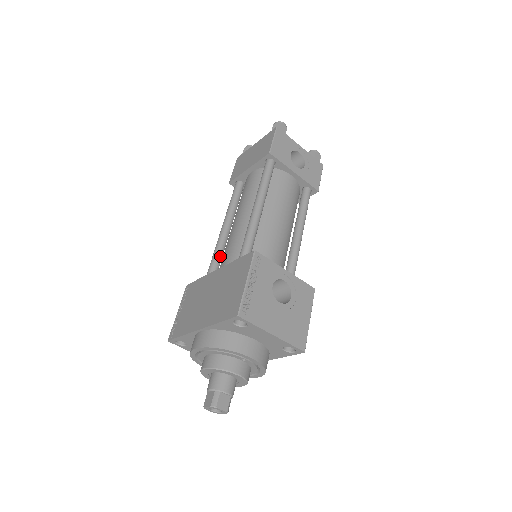
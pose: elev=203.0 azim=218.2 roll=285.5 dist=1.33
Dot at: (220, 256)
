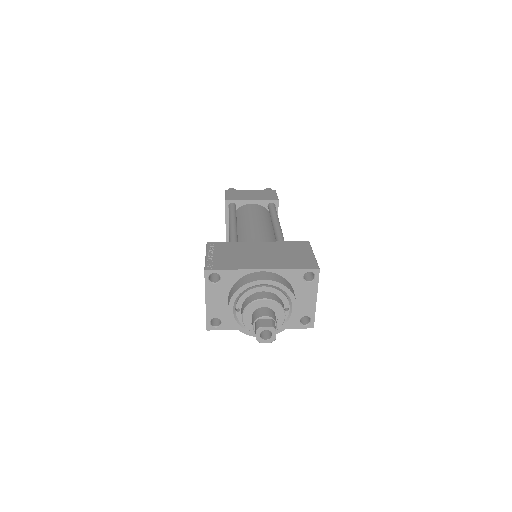
Dot at: (237, 238)
